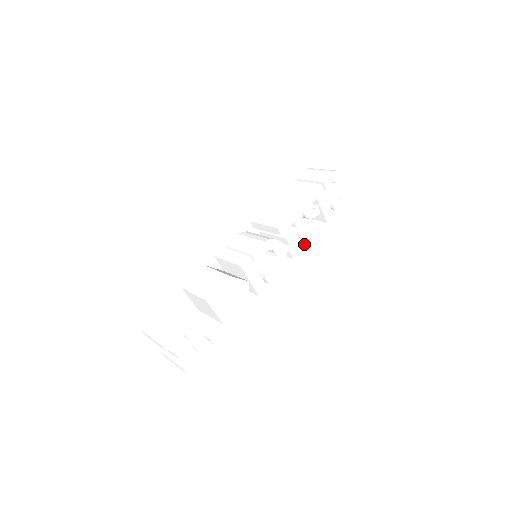
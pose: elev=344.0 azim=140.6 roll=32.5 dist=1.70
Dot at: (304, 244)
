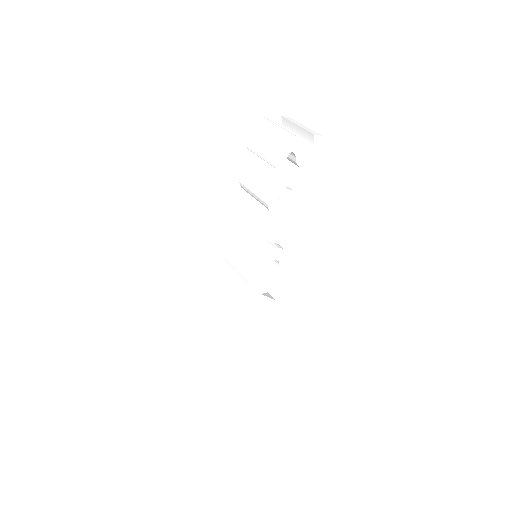
Dot at: (295, 224)
